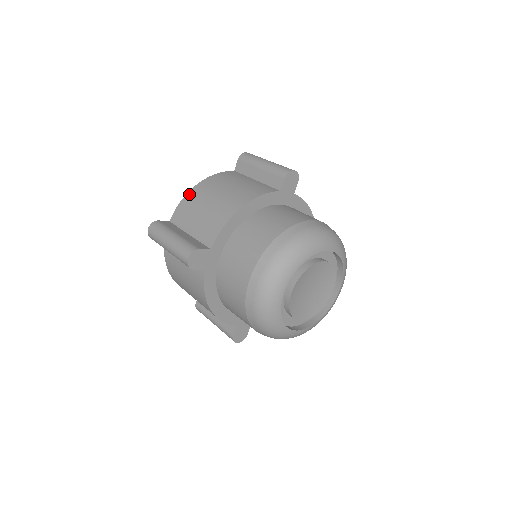
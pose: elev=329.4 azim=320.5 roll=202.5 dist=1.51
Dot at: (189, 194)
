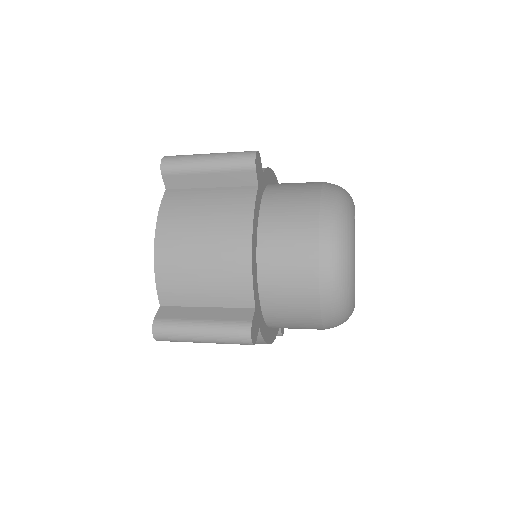
Dot at: occluded
